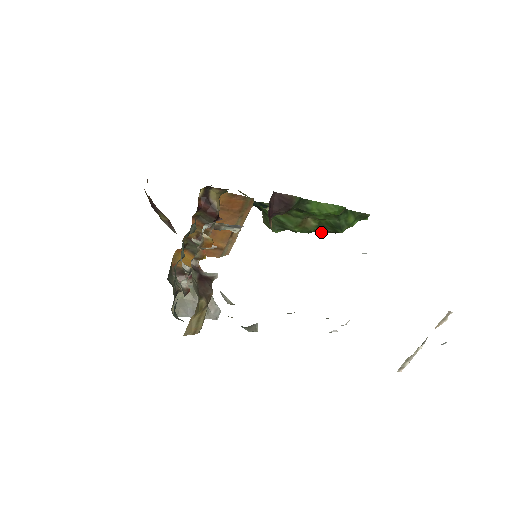
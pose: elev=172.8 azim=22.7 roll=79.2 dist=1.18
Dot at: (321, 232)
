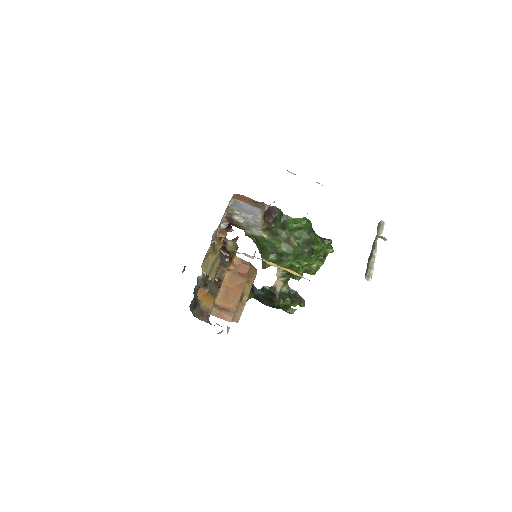
Dot at: (303, 264)
